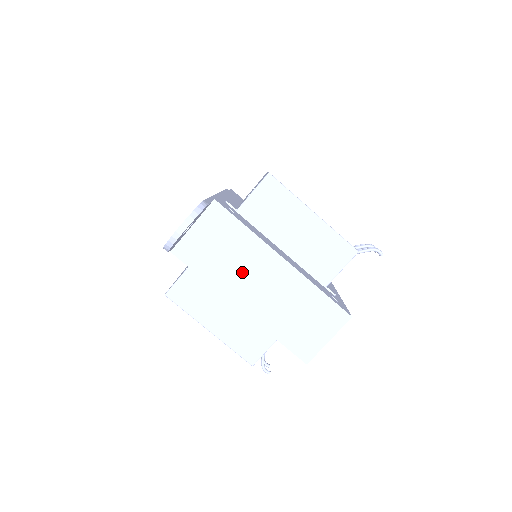
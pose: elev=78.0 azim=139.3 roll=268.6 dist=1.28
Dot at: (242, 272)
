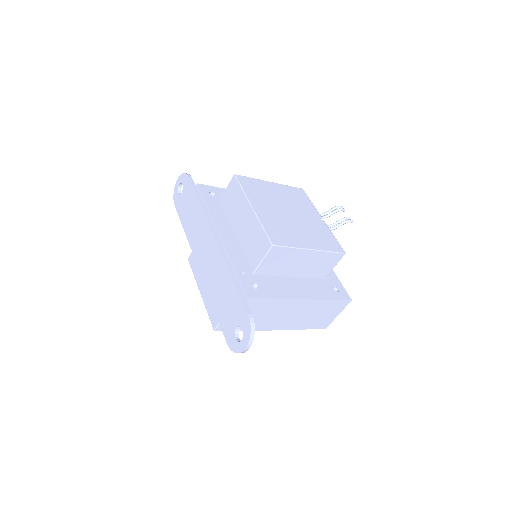
Dot at: (277, 317)
